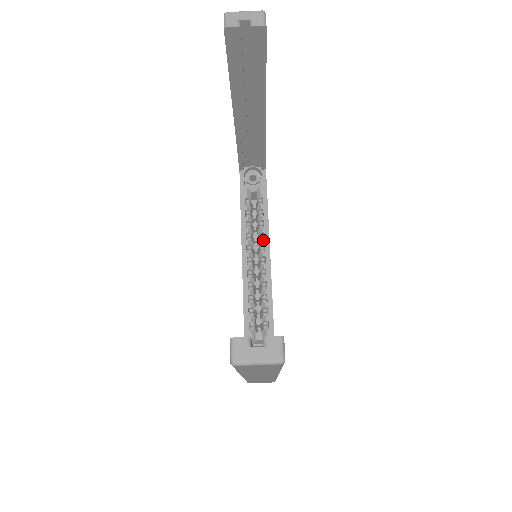
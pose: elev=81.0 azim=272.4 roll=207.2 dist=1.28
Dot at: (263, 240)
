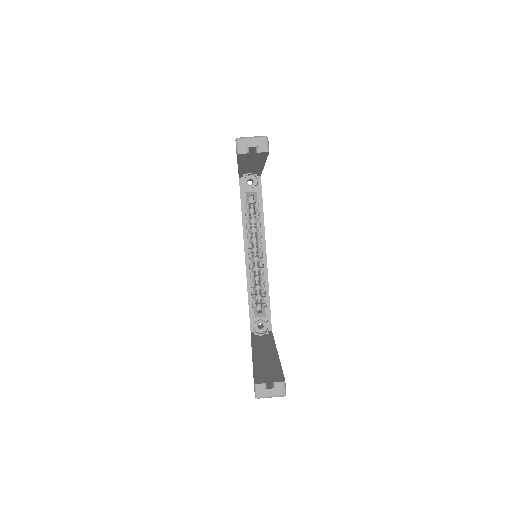
Dot at: (260, 238)
